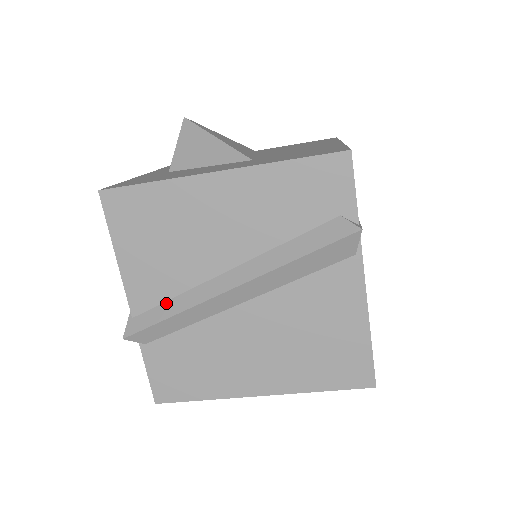
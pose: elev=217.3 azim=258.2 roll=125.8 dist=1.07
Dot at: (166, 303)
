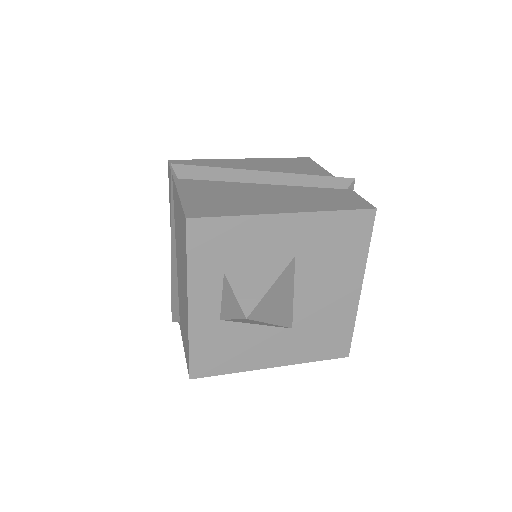
Dot at: occluded
